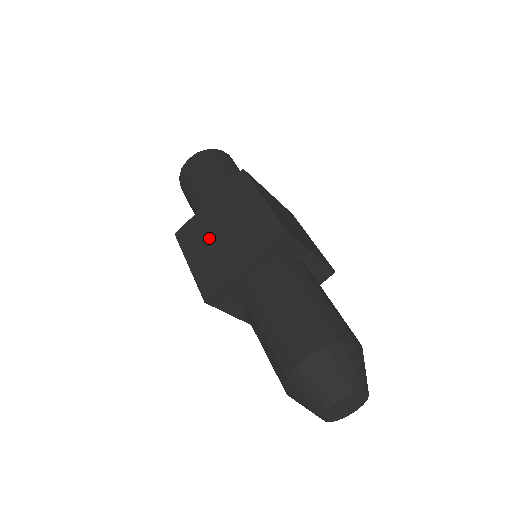
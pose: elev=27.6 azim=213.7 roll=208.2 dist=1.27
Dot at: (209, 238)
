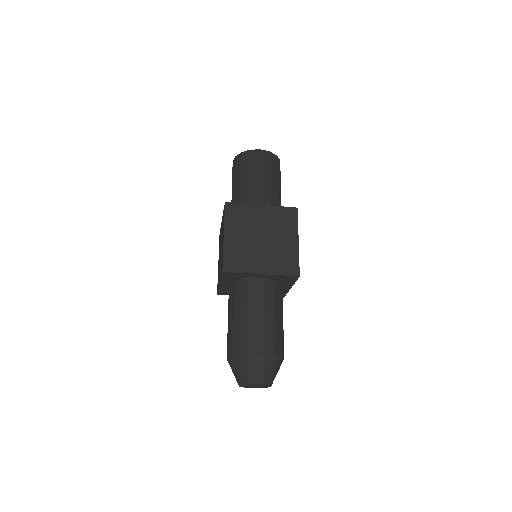
Dot at: occluded
